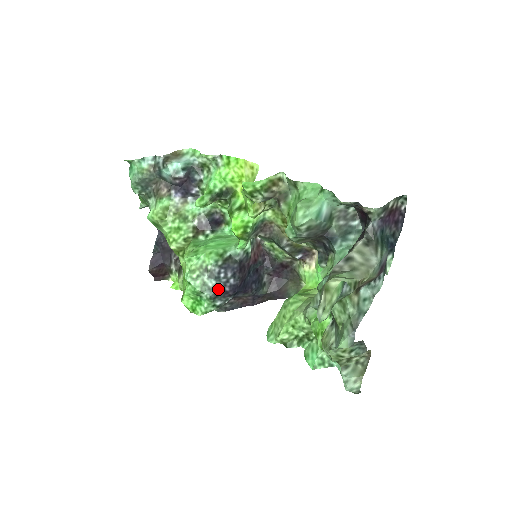
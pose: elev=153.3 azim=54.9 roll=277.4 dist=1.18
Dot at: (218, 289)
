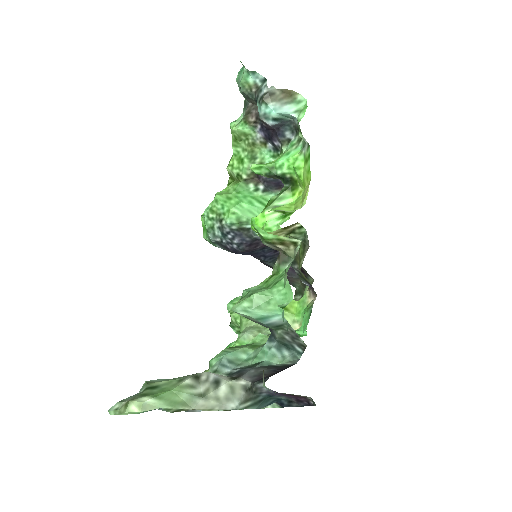
Dot at: (221, 241)
